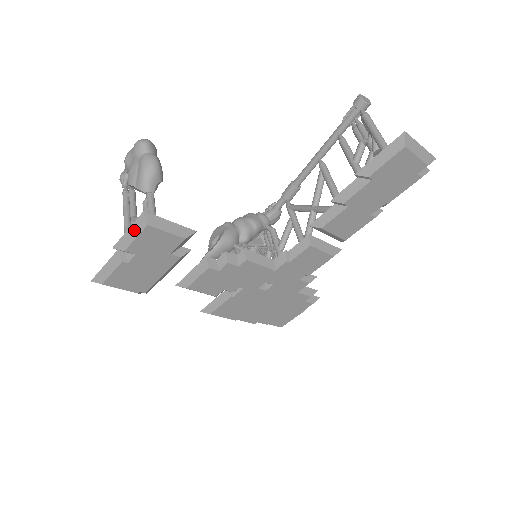
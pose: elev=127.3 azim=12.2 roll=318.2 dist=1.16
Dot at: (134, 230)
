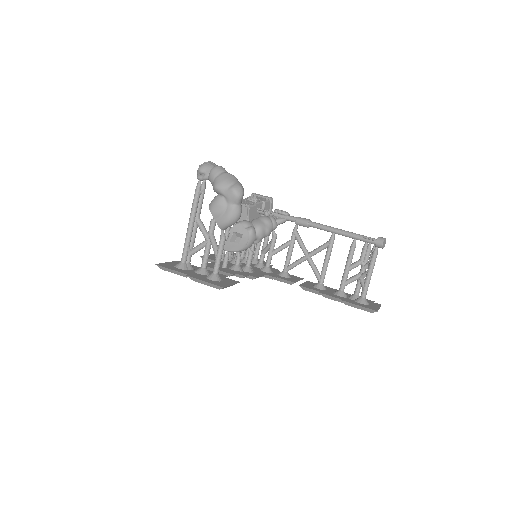
Dot at: (209, 284)
